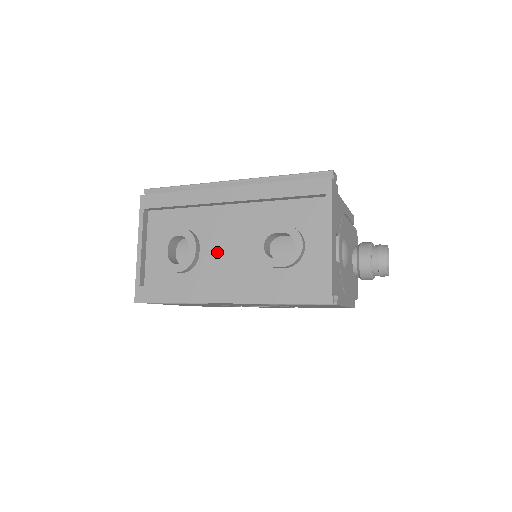
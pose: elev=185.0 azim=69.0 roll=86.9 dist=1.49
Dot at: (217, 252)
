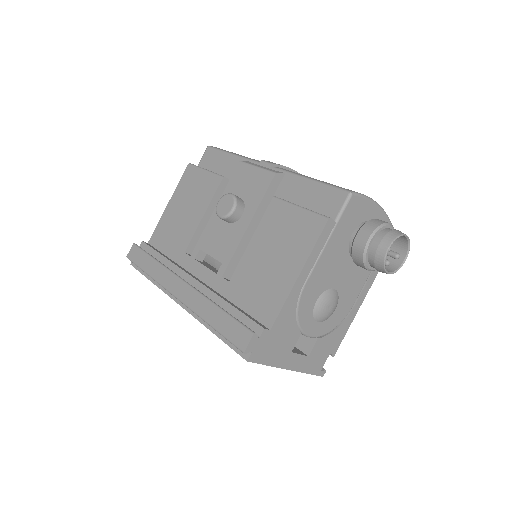
Dot at: occluded
